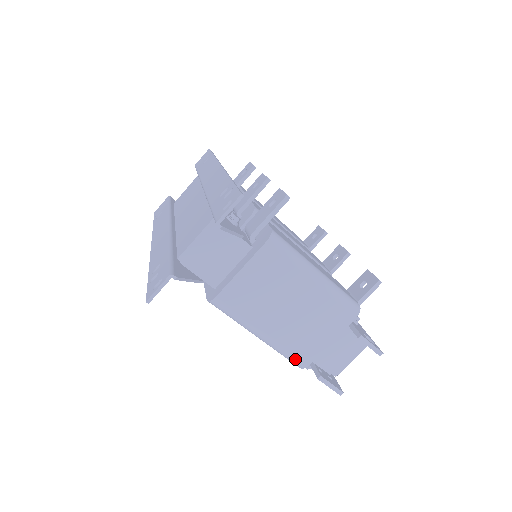
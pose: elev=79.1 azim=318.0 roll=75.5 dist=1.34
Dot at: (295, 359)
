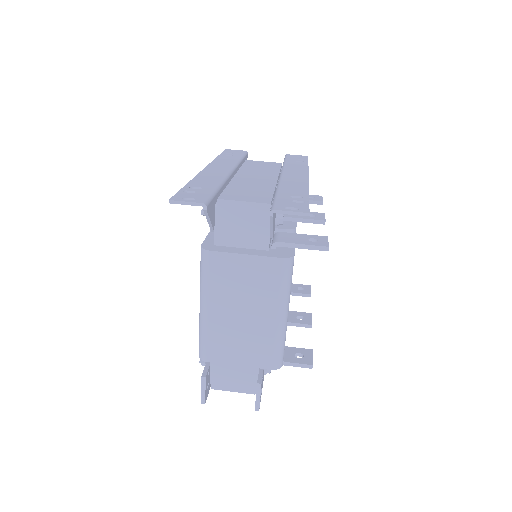
Dot at: (204, 348)
